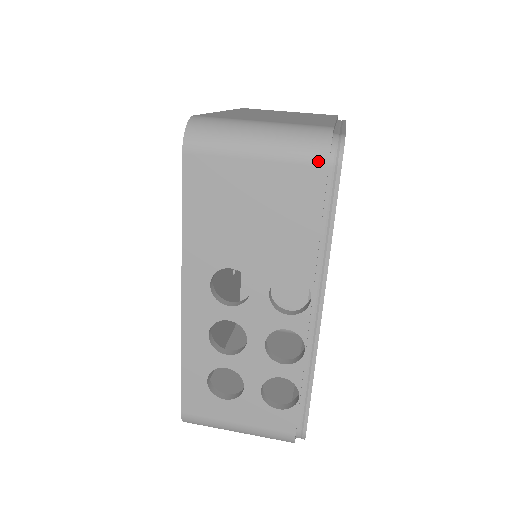
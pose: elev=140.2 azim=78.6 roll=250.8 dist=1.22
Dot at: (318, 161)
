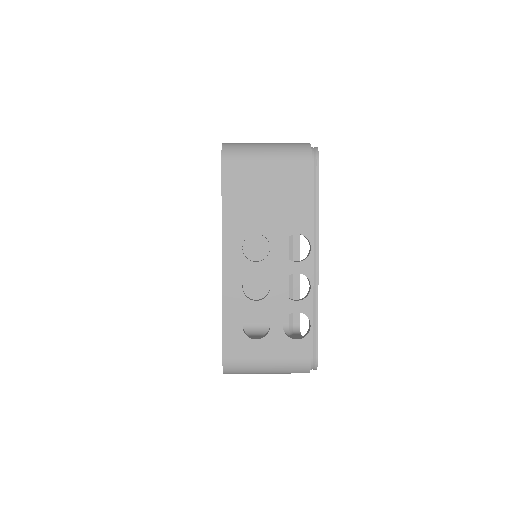
Dot at: (305, 158)
